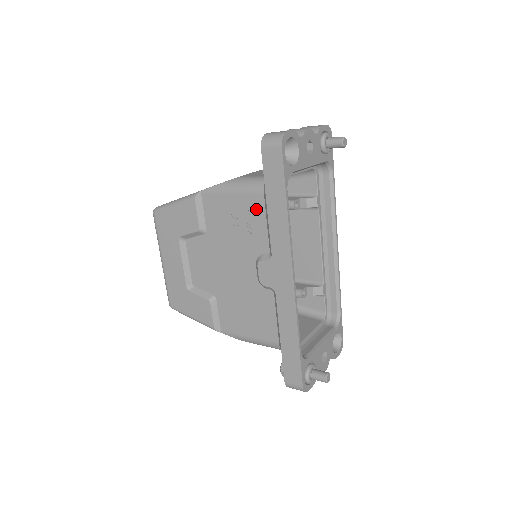
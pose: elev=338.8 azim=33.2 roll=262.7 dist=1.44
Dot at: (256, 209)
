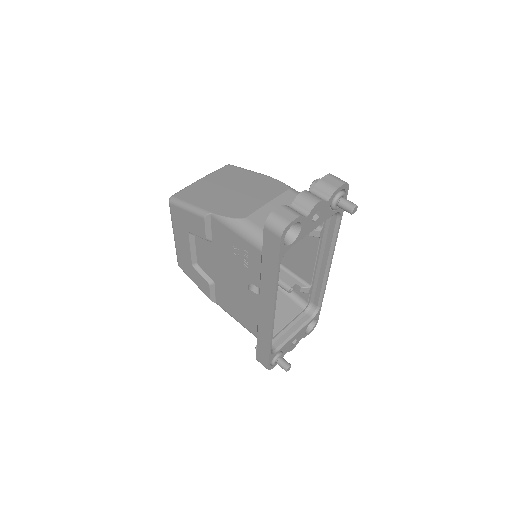
Dot at: (254, 257)
